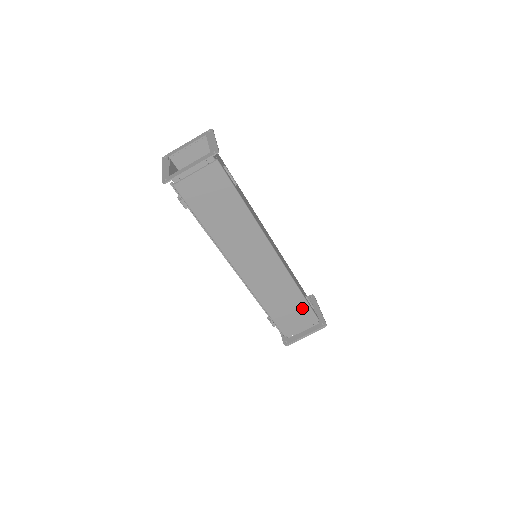
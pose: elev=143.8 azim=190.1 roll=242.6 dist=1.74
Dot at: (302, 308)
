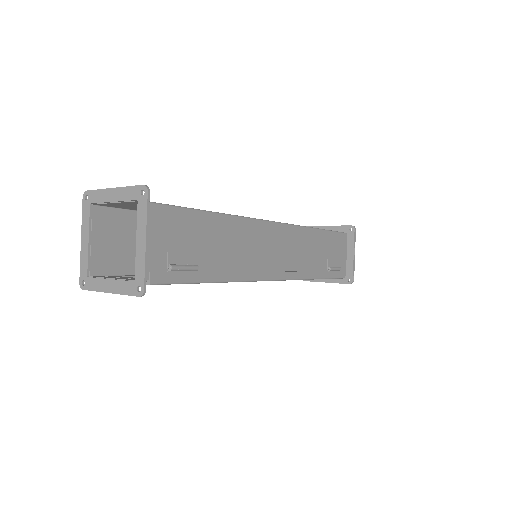
Dot at: occluded
